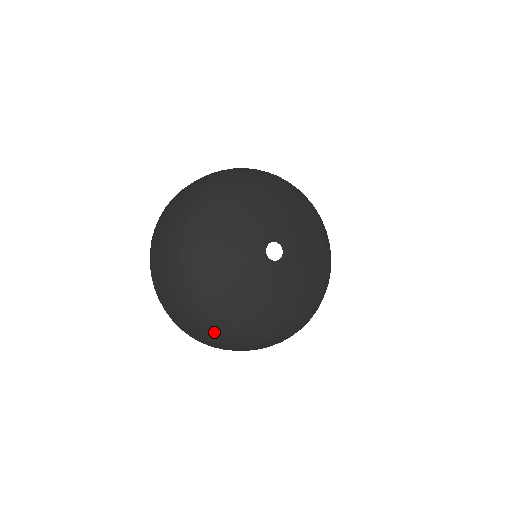
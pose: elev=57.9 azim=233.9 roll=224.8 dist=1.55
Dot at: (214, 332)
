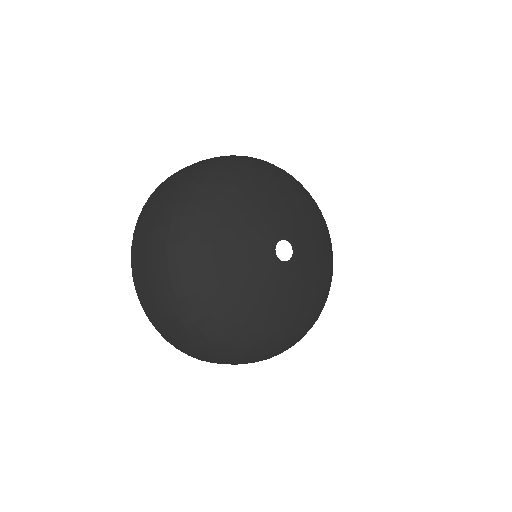
Dot at: (233, 354)
